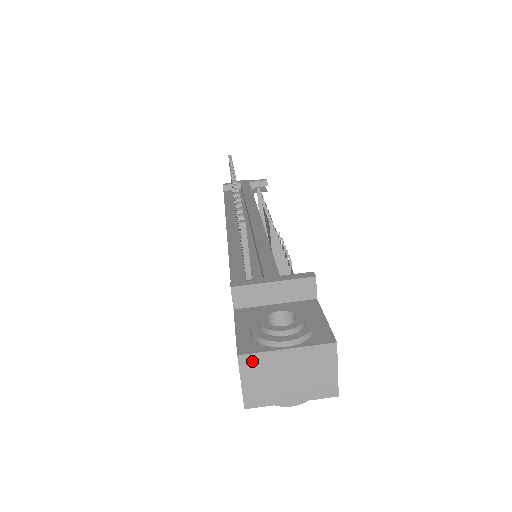
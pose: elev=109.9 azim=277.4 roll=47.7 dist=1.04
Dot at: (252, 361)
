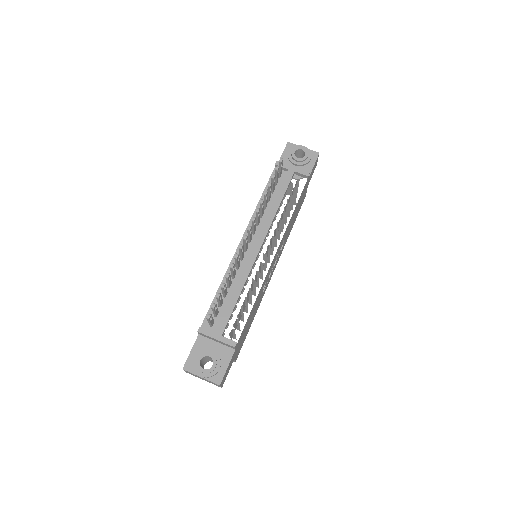
Dot at: (188, 372)
